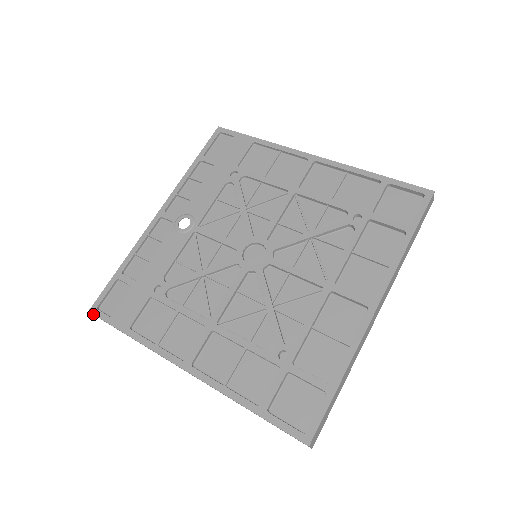
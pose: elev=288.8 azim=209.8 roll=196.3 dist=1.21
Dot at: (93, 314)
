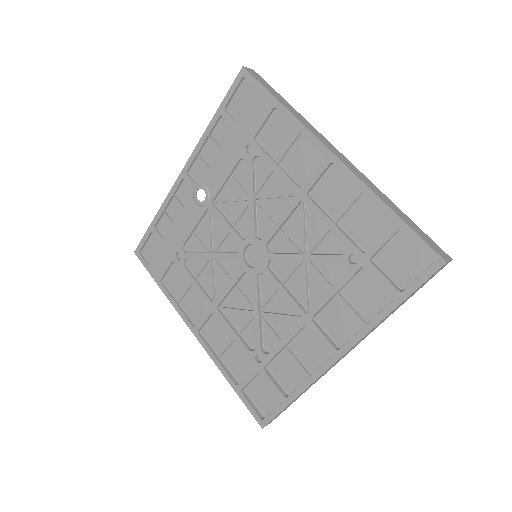
Dot at: occluded
